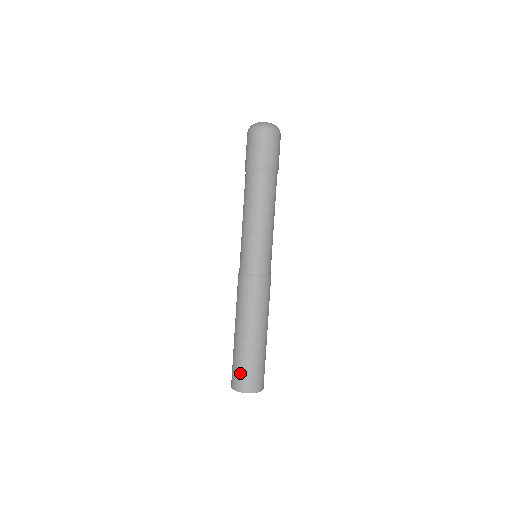
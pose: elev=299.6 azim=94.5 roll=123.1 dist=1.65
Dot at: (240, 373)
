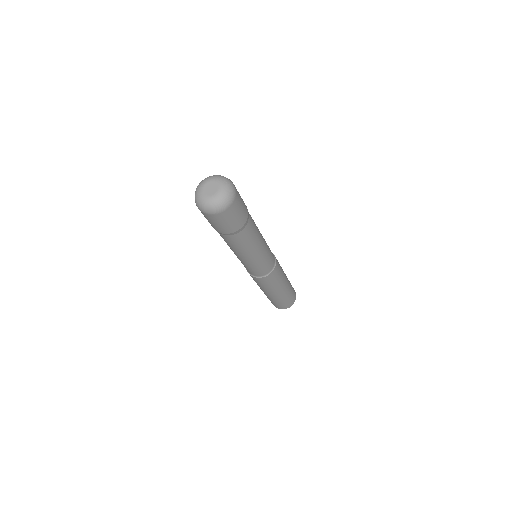
Dot at: (278, 305)
